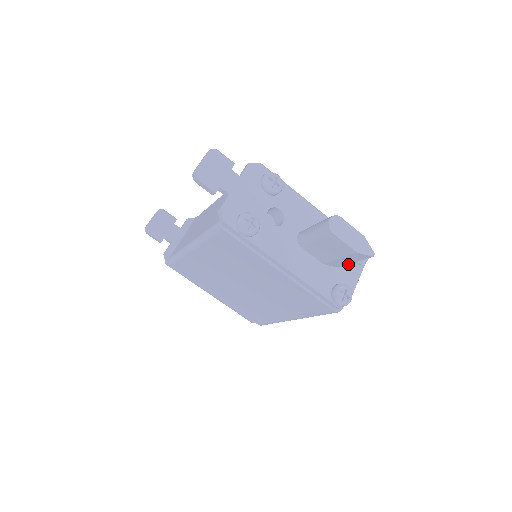
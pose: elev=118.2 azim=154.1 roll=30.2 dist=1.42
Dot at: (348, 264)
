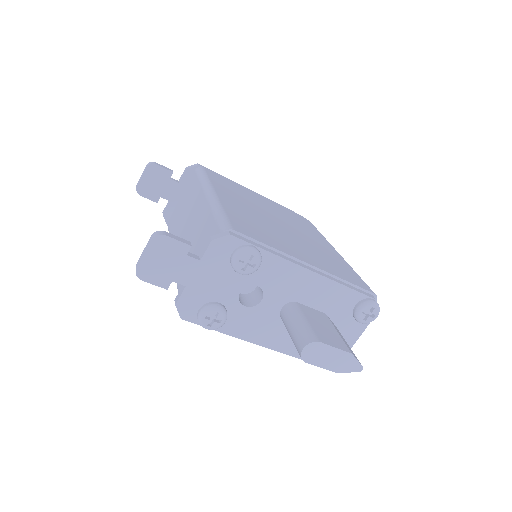
Dot at: (348, 324)
